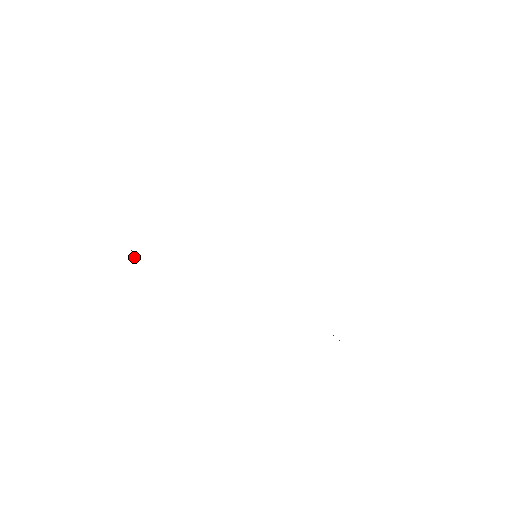
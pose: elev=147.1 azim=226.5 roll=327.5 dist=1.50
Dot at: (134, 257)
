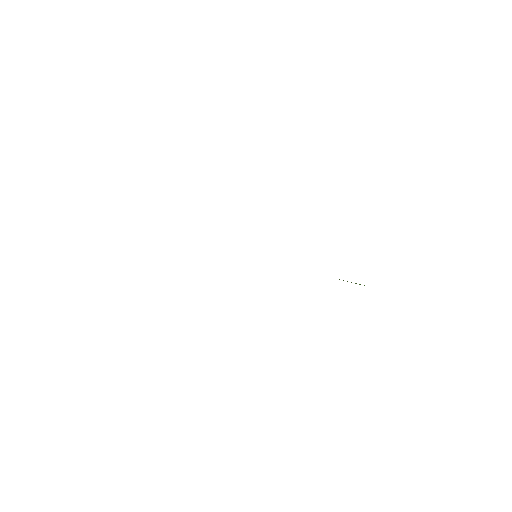
Dot at: occluded
